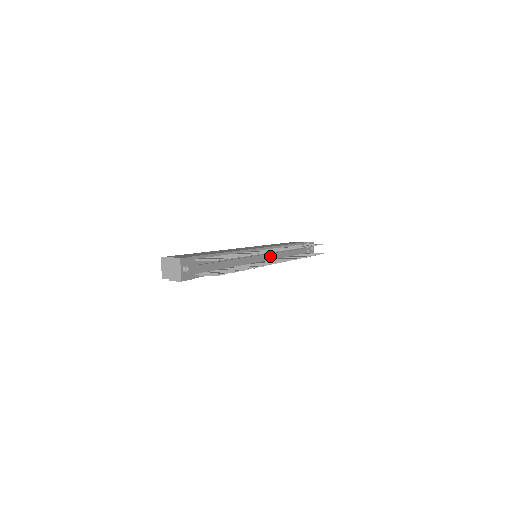
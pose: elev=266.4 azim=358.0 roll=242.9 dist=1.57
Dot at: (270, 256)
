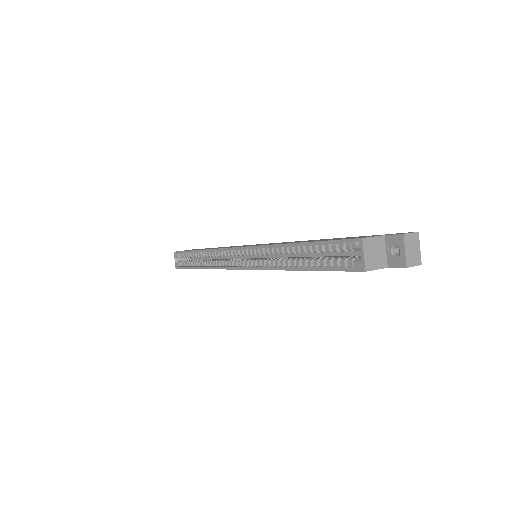
Dot at: occluded
